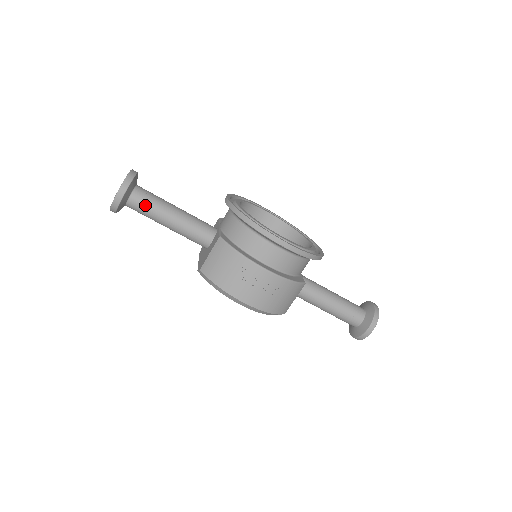
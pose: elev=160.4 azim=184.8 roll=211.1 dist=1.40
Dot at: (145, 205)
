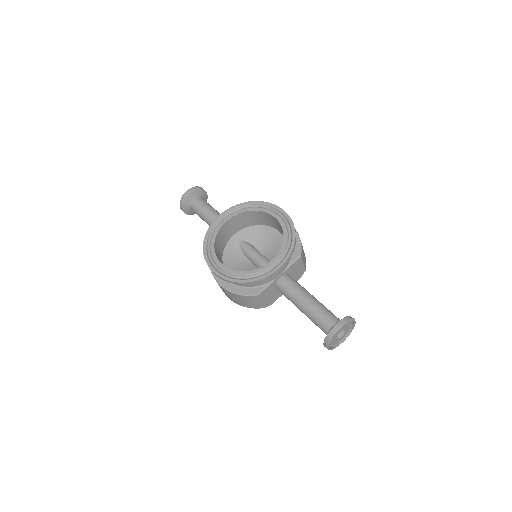
Dot at: (197, 214)
